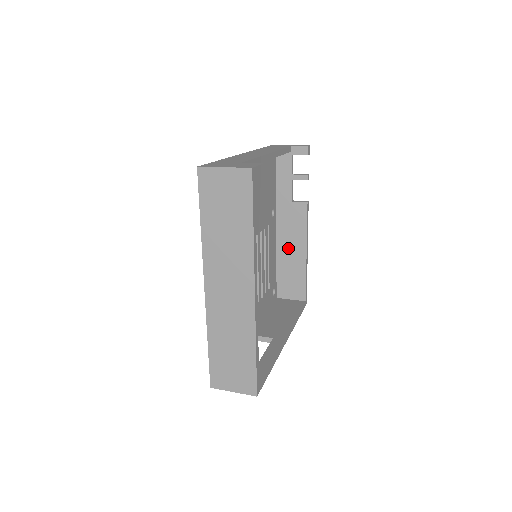
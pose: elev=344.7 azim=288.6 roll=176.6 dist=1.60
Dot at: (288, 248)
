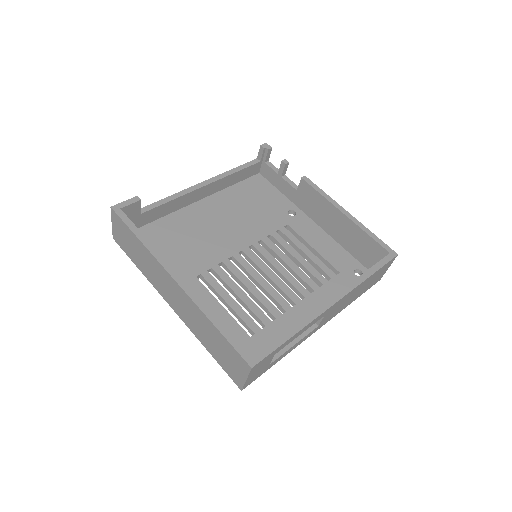
Dot at: (332, 225)
